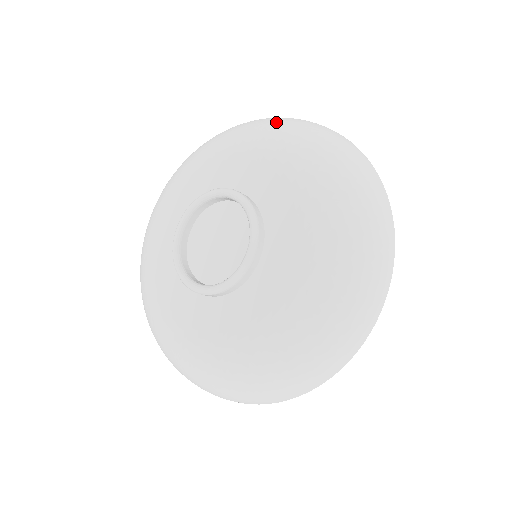
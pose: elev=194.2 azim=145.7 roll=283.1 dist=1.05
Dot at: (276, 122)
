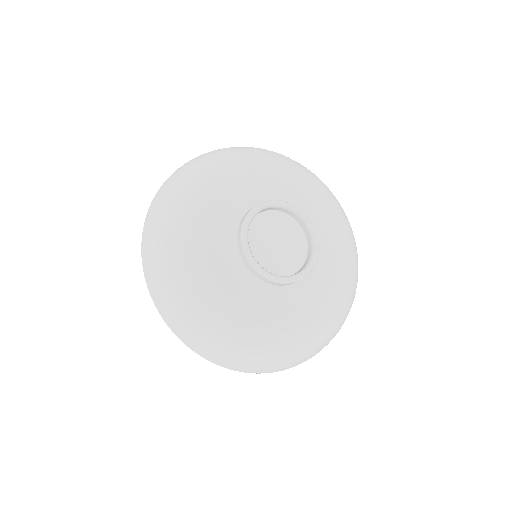
Dot at: occluded
